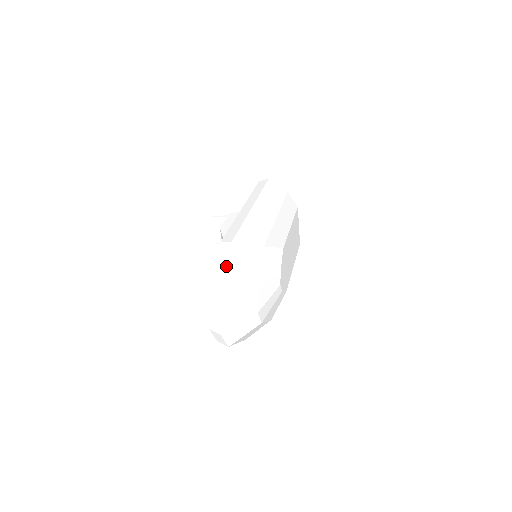
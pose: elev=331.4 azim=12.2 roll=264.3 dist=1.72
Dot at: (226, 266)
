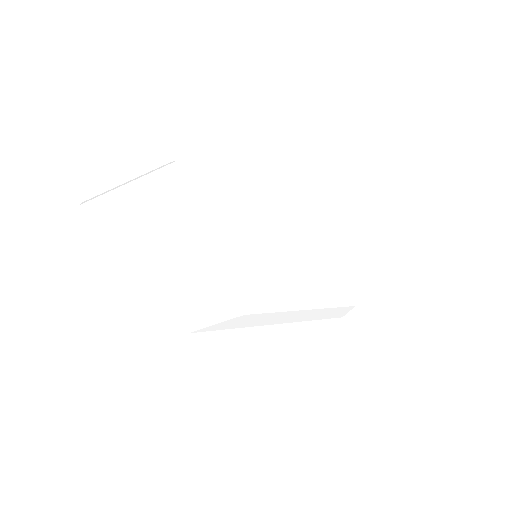
Dot at: (136, 178)
